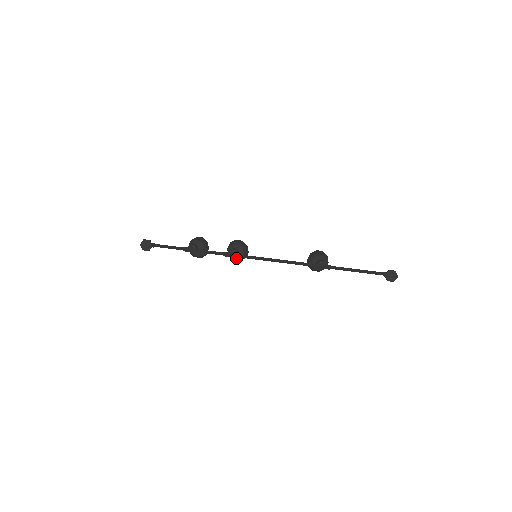
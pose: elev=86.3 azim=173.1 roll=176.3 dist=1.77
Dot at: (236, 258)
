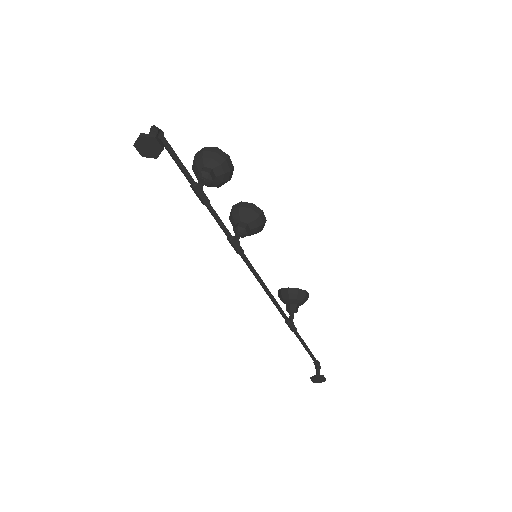
Dot at: occluded
